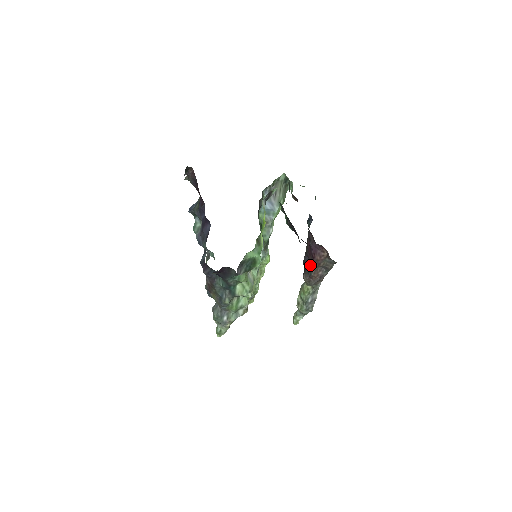
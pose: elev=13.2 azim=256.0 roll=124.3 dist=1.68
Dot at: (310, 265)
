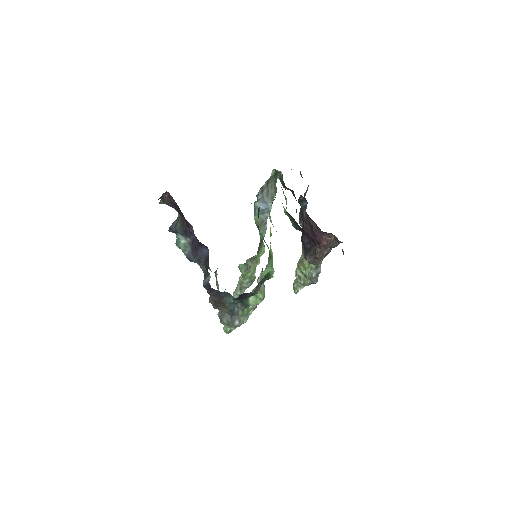
Dot at: (313, 248)
